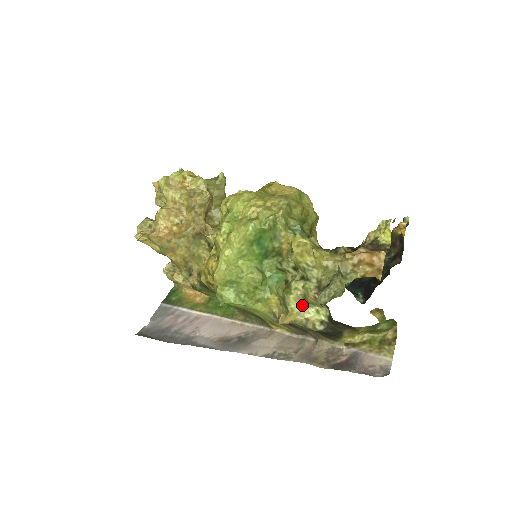
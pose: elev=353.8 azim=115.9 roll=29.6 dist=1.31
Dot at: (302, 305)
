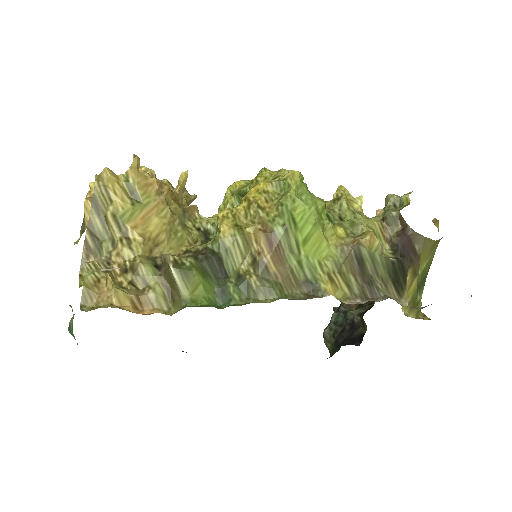
Dot at: occluded
